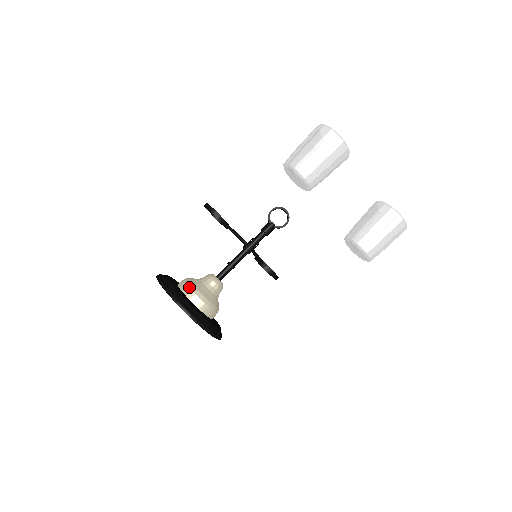
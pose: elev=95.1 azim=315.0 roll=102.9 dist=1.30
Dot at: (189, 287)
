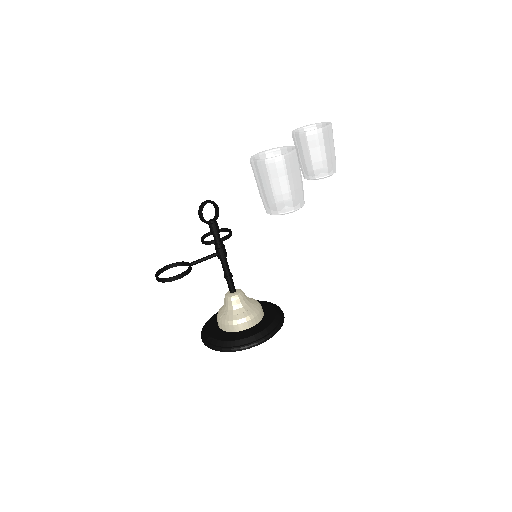
Dot at: (243, 324)
